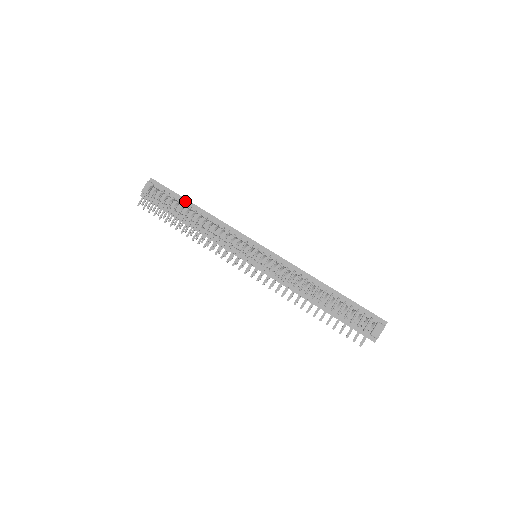
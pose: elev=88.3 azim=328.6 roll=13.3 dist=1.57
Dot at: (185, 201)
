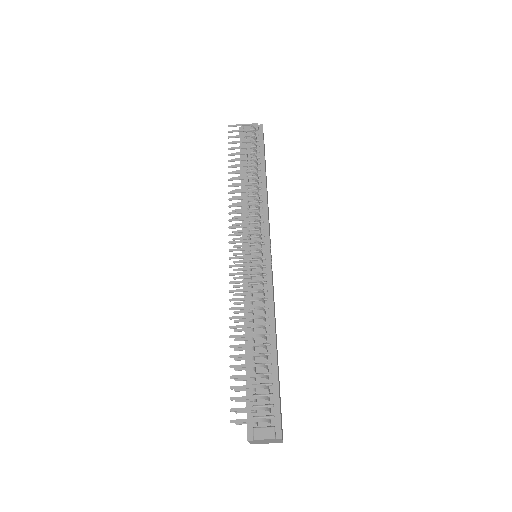
Dot at: (262, 162)
